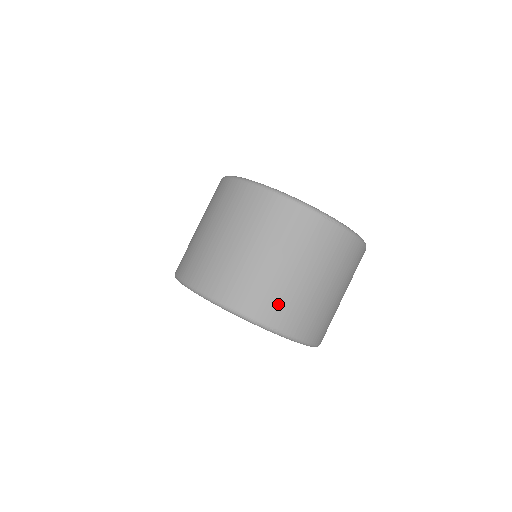
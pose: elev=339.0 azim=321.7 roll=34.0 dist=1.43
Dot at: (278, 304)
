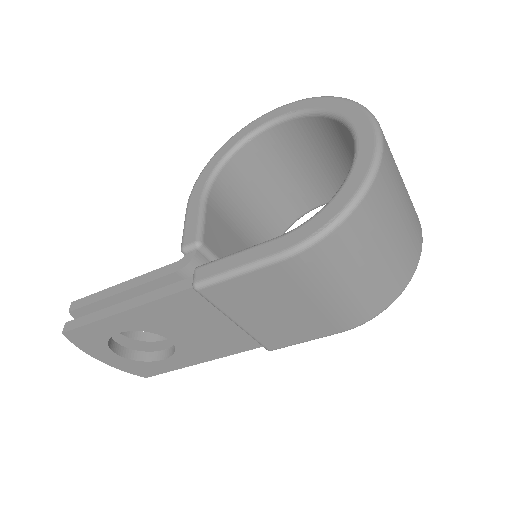
Dot at: occluded
